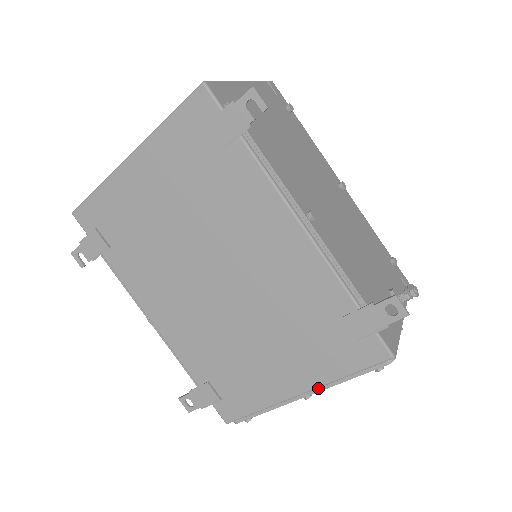
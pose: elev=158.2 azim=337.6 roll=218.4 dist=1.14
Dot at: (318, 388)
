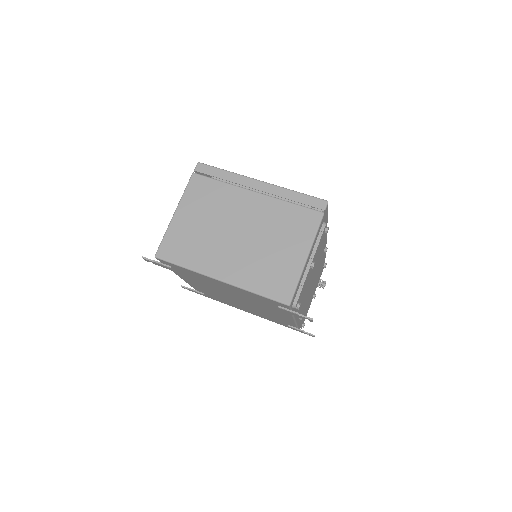
Dot at: occluded
